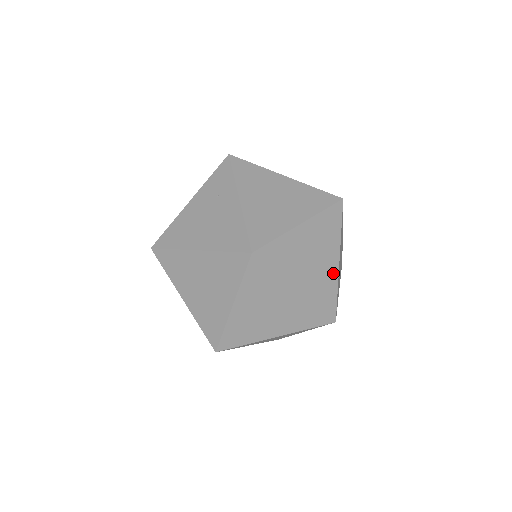
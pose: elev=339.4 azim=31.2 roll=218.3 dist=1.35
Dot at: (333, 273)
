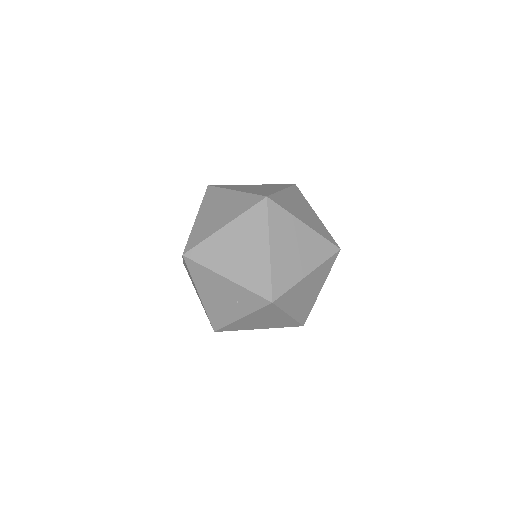
Dot at: occluded
